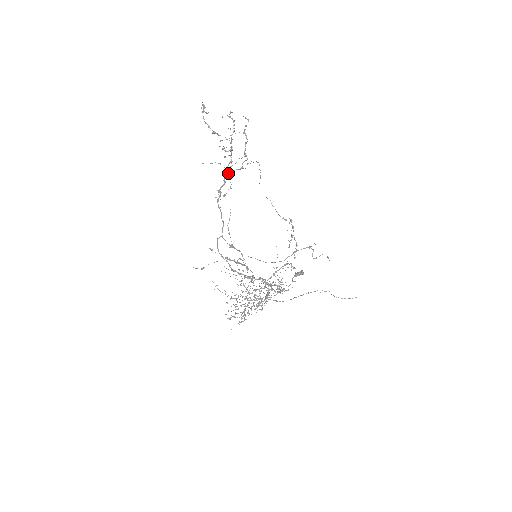
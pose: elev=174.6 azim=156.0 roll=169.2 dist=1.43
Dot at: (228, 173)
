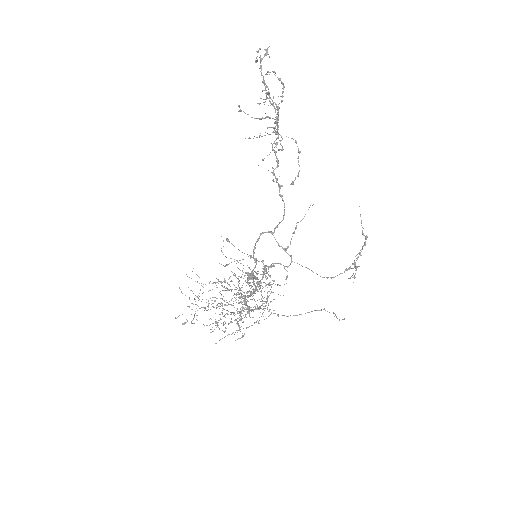
Dot at: (275, 151)
